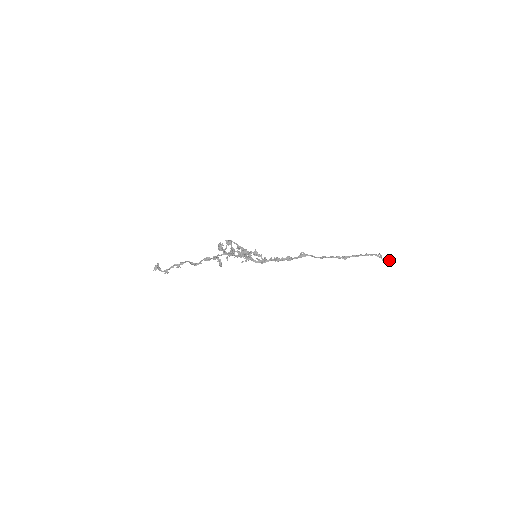
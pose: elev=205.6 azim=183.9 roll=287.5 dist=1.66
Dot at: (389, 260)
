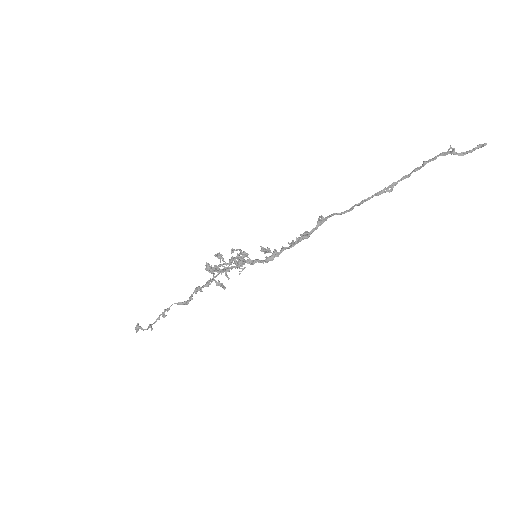
Dot at: (474, 148)
